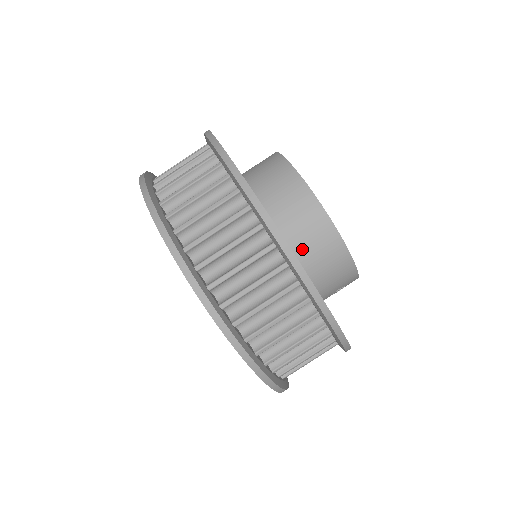
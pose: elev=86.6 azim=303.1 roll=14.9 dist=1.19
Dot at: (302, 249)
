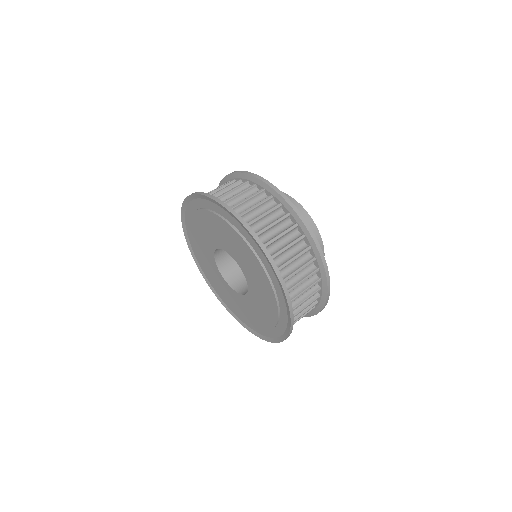
Dot at: occluded
